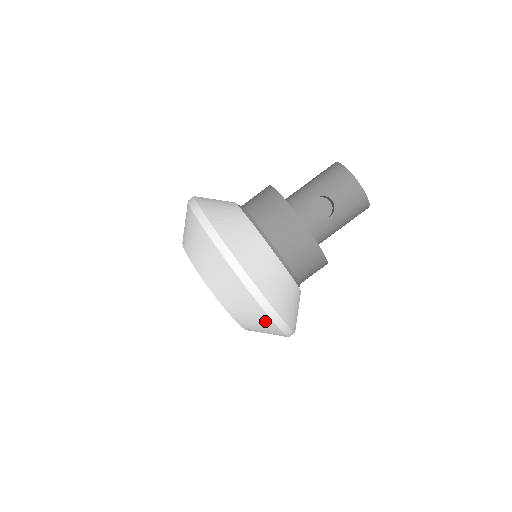
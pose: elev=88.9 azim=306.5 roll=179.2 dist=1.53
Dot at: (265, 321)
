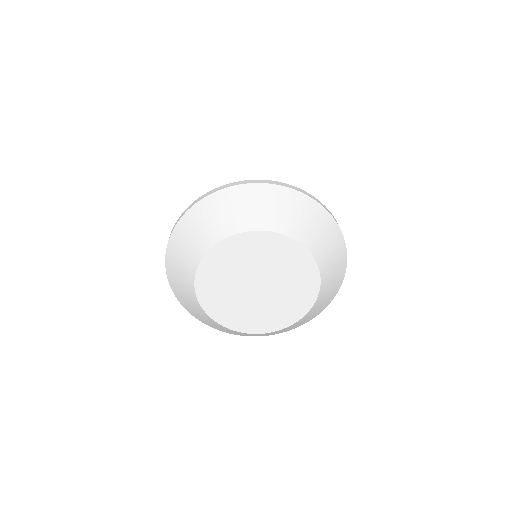
Dot at: (342, 260)
